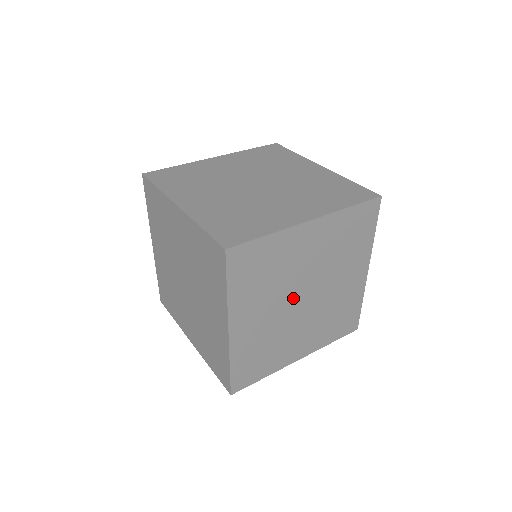
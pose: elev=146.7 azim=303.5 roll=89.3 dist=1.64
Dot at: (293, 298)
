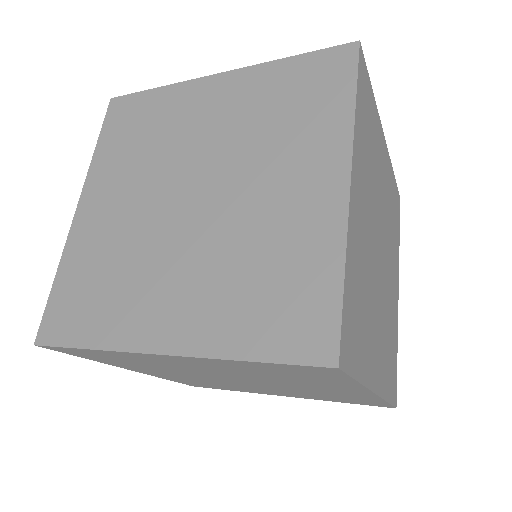
Dot at: (377, 234)
